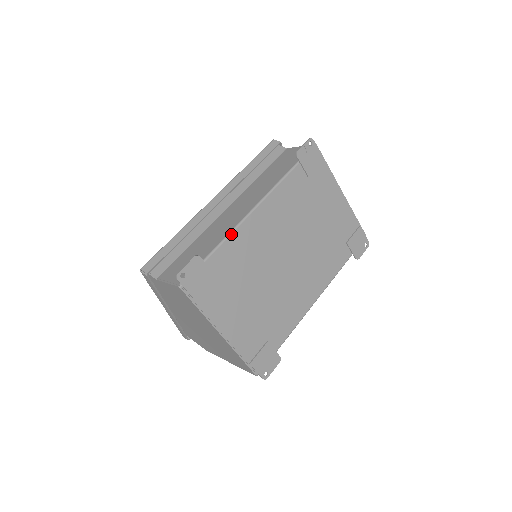
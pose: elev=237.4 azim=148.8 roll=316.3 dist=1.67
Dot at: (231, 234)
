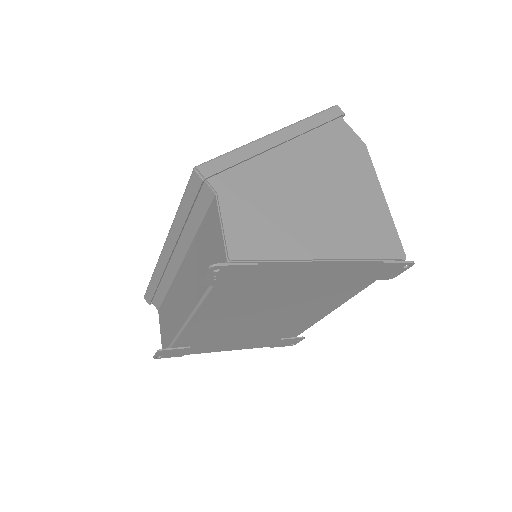
Dot at: (179, 335)
